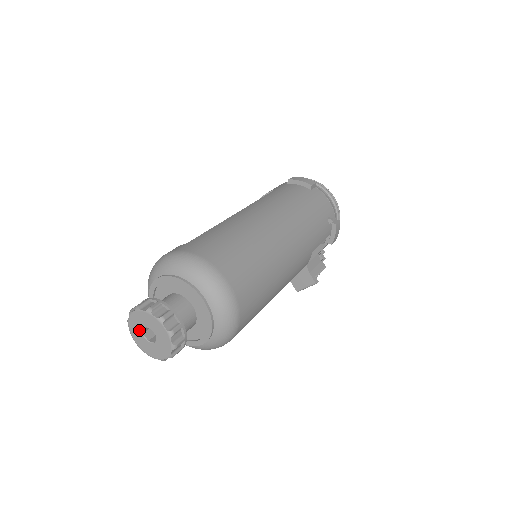
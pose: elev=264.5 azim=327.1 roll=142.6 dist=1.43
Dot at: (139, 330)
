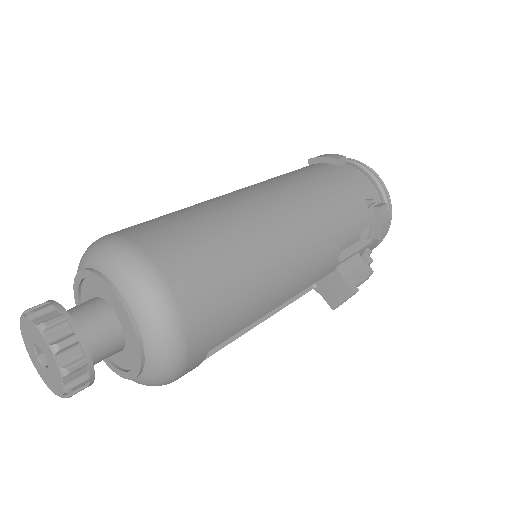
Dot at: (32, 350)
